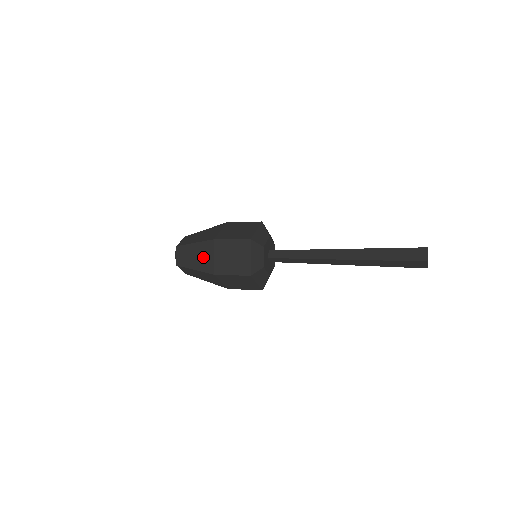
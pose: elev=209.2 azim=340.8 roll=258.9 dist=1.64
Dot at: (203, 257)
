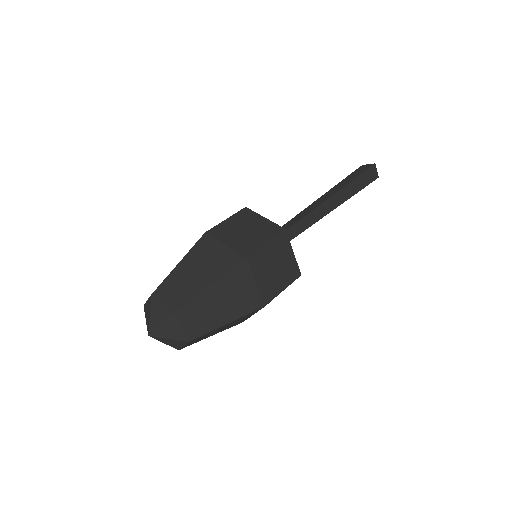
Dot at: (209, 260)
